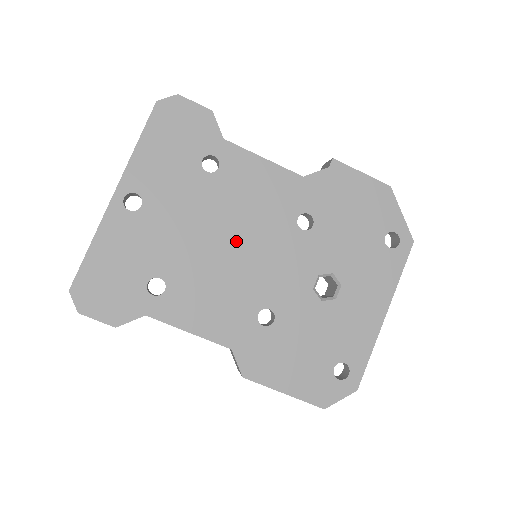
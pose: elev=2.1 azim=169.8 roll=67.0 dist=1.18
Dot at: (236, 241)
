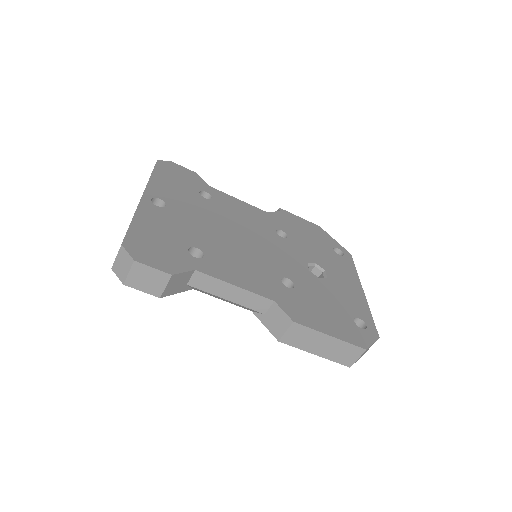
Dot at: (242, 236)
